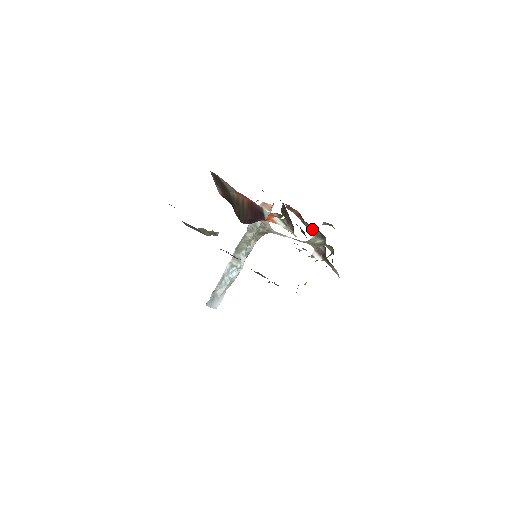
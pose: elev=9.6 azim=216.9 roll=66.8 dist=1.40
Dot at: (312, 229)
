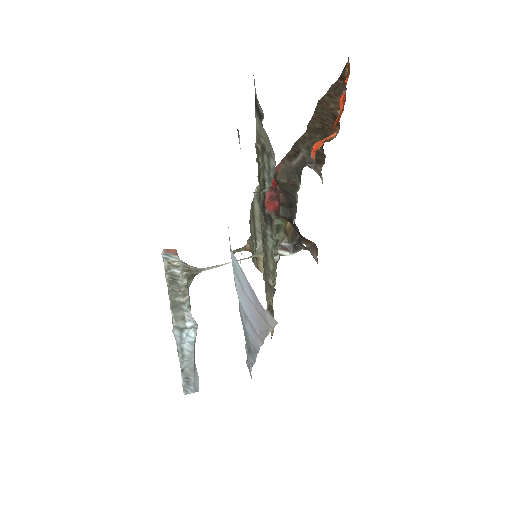
Dot at: occluded
